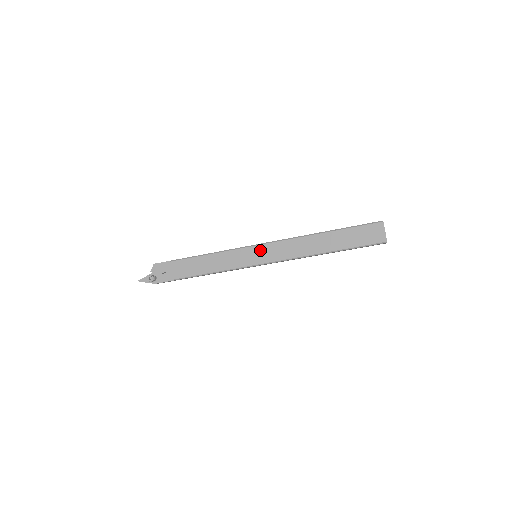
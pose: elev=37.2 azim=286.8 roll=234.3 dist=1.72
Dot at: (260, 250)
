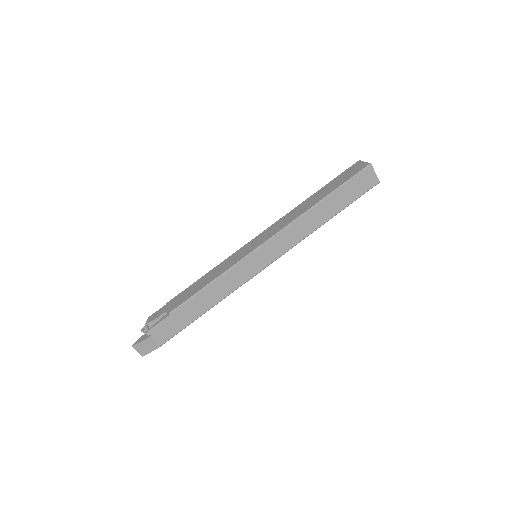
Dot at: (255, 240)
